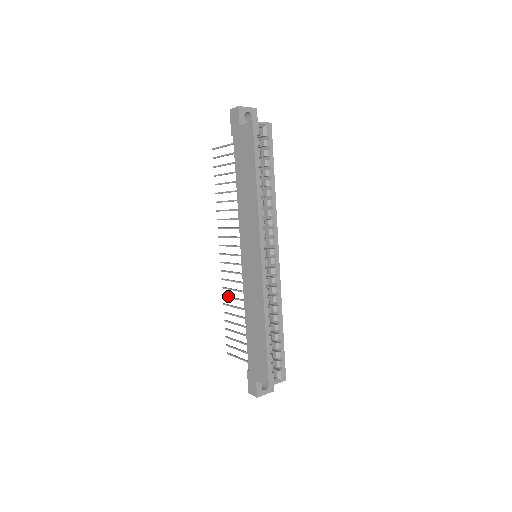
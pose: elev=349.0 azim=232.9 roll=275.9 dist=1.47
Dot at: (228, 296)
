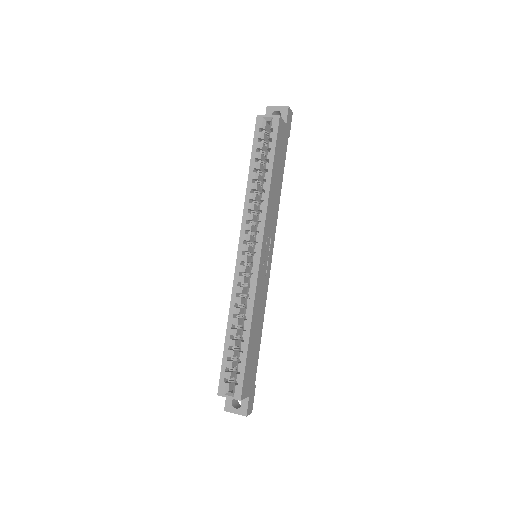
Dot at: occluded
